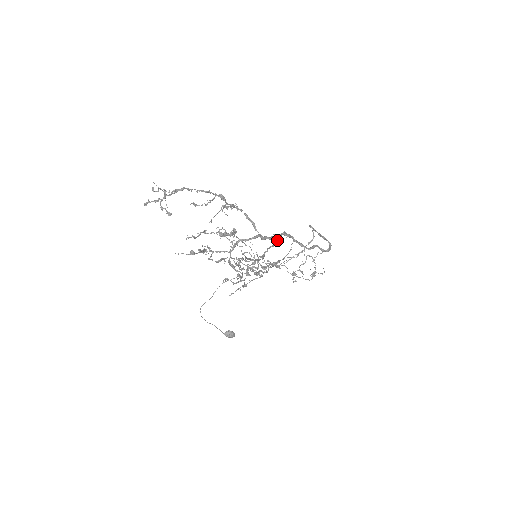
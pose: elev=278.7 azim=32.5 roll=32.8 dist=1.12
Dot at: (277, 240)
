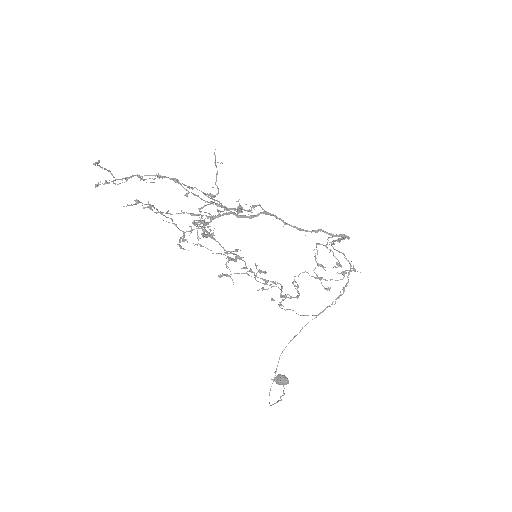
Dot at: (251, 210)
